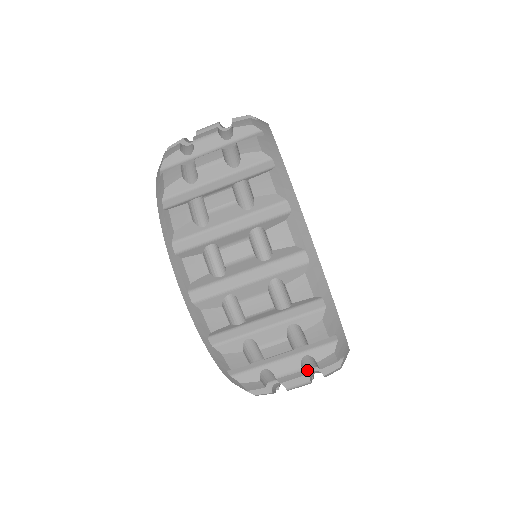
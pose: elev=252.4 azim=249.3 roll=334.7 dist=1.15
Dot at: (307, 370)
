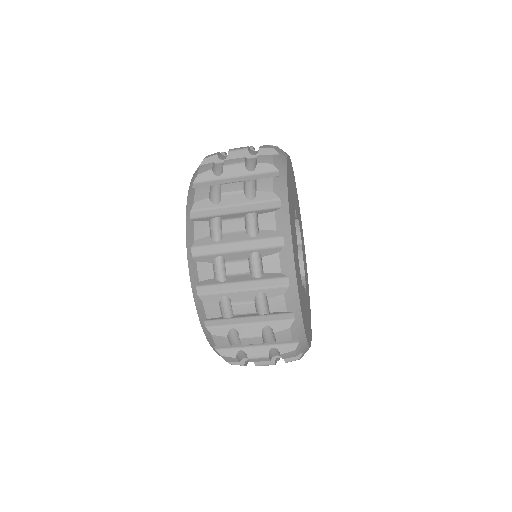
Dot at: (268, 345)
